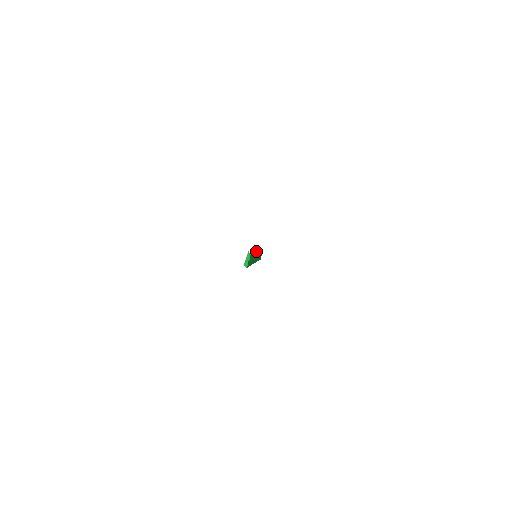
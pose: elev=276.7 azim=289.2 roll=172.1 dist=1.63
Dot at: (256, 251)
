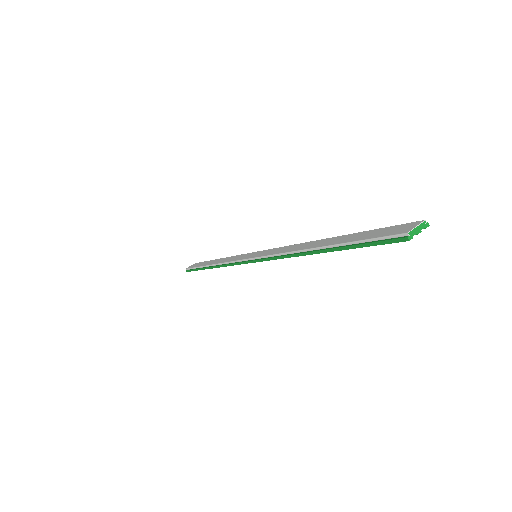
Dot at: occluded
